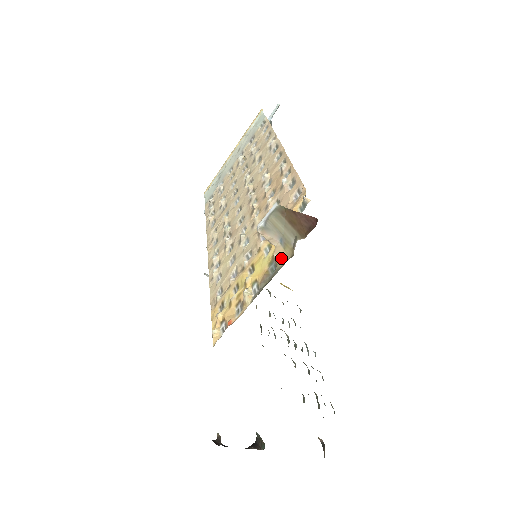
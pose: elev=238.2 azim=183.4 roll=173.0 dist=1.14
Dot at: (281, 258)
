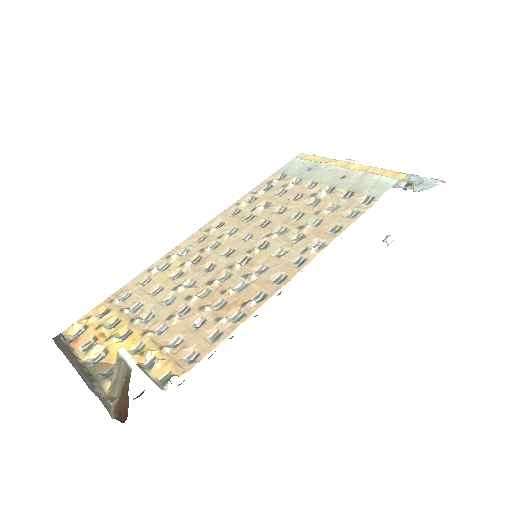
Dot at: (112, 381)
